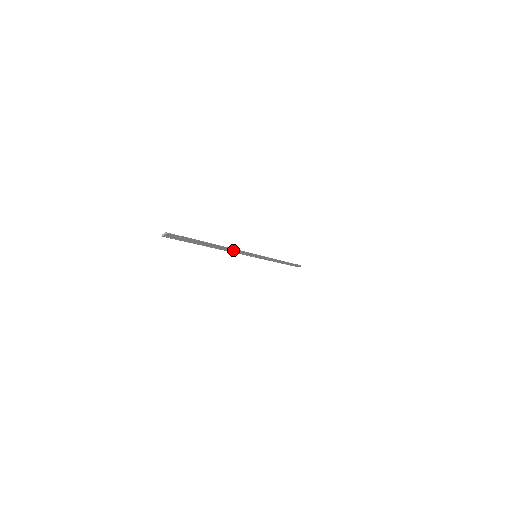
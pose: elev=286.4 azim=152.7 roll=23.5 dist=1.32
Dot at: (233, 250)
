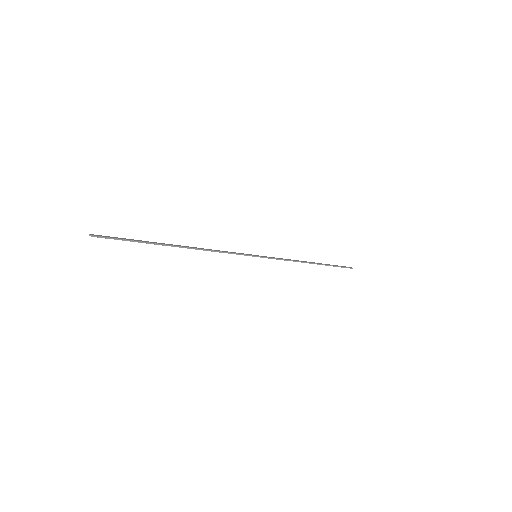
Dot at: (210, 250)
